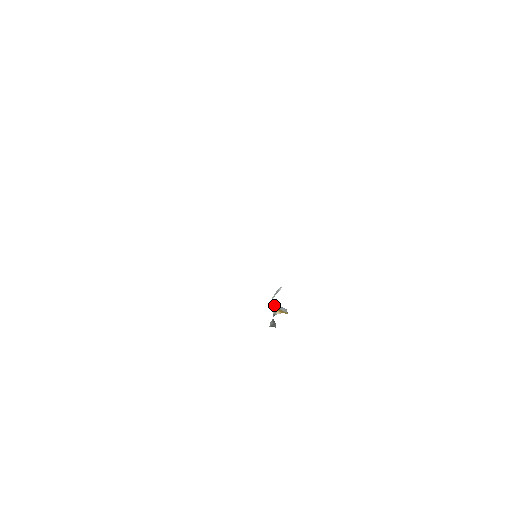
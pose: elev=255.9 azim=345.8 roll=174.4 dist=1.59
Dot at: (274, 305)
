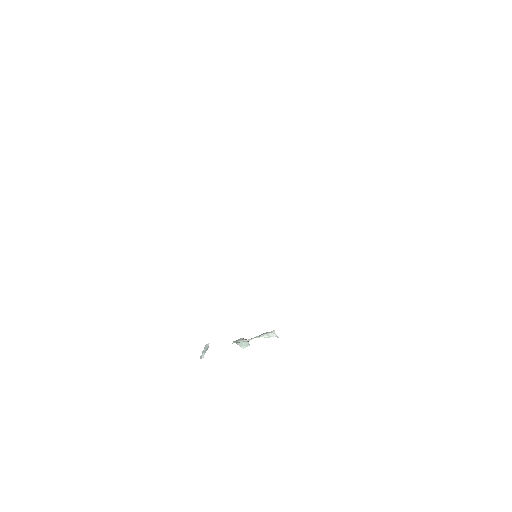
Dot at: (233, 341)
